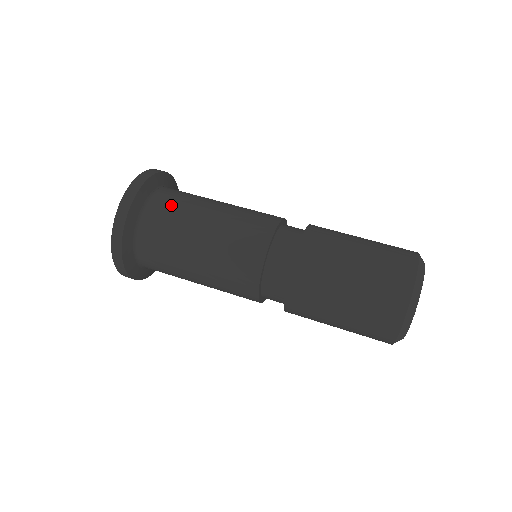
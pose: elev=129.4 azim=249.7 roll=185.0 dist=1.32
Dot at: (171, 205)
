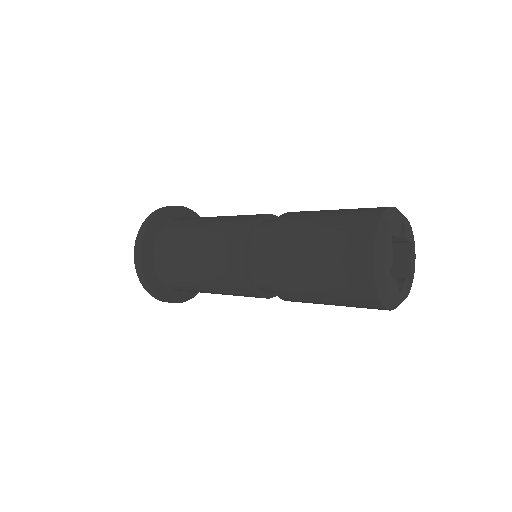
Dot at: occluded
